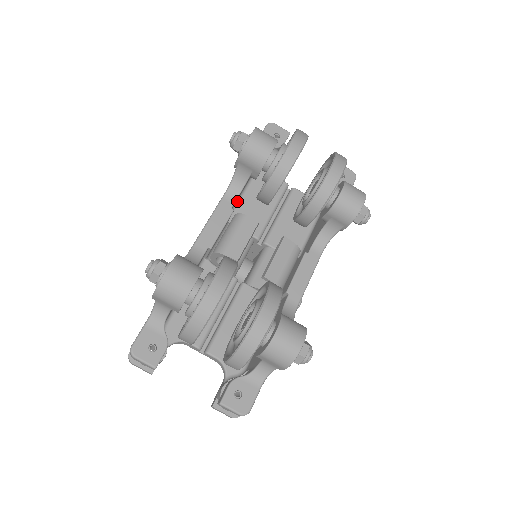
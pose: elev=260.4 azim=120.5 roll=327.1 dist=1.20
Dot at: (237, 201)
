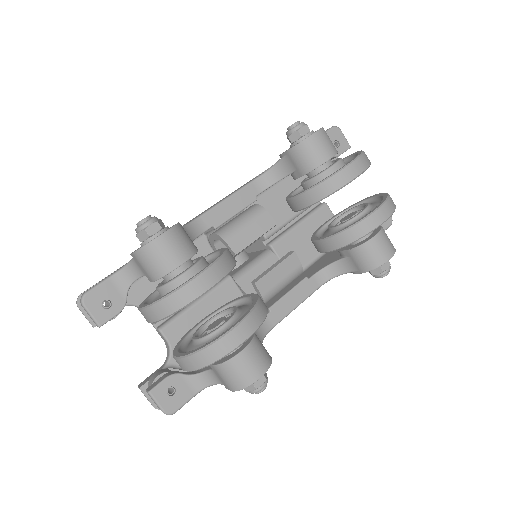
Dot at: occluded
